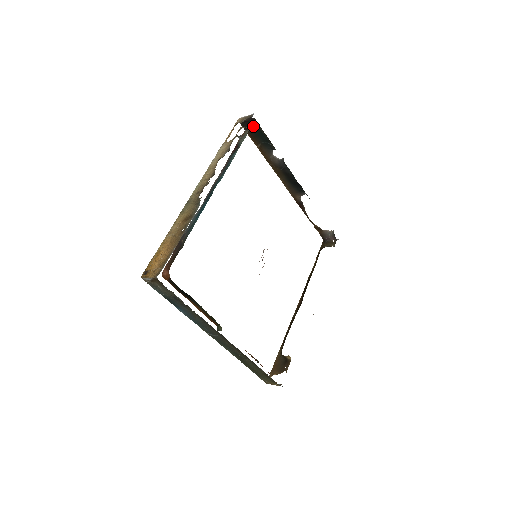
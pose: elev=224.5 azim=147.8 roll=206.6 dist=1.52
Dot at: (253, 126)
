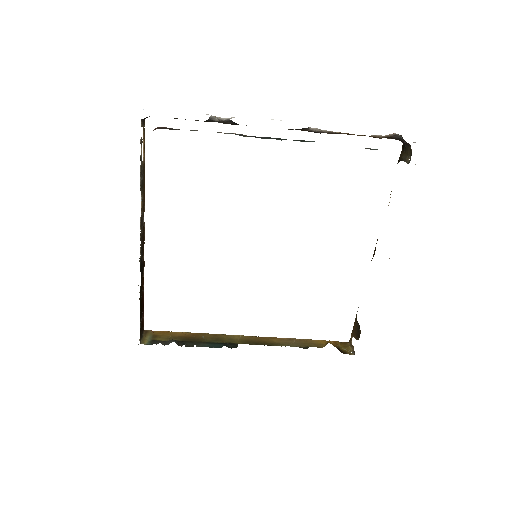
Dot at: occluded
